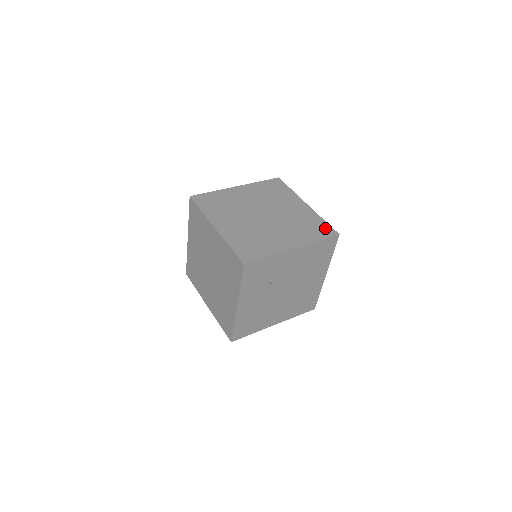
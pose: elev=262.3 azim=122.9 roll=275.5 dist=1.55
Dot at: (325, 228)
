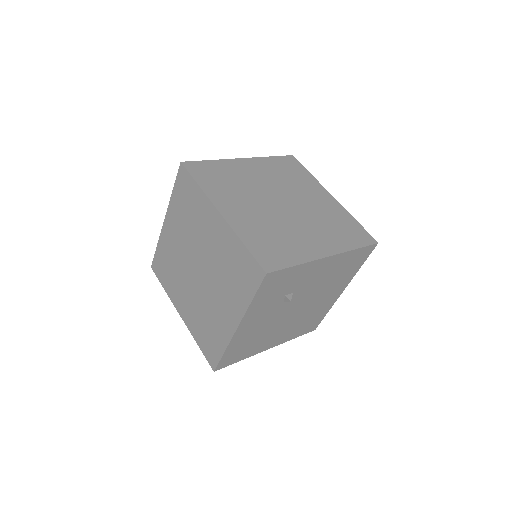
Dot at: (360, 232)
